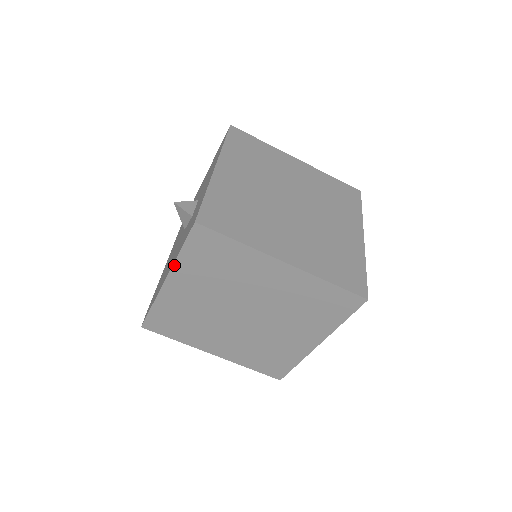
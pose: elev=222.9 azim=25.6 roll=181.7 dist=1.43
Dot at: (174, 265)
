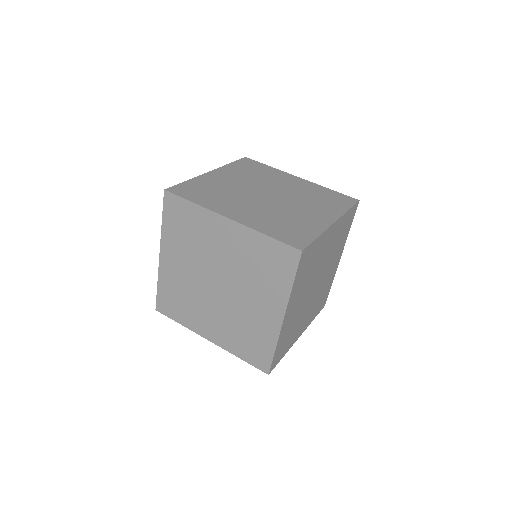
Dot at: (162, 236)
